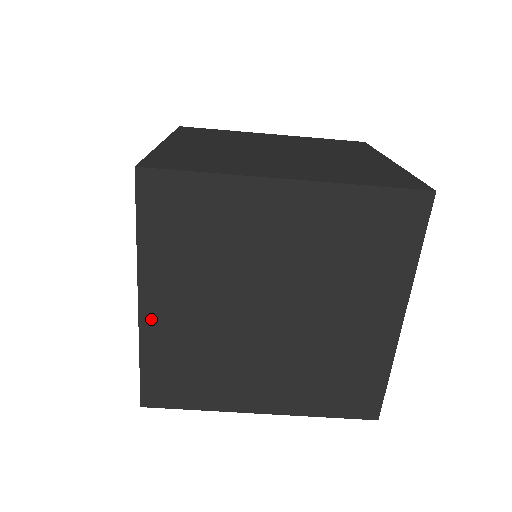
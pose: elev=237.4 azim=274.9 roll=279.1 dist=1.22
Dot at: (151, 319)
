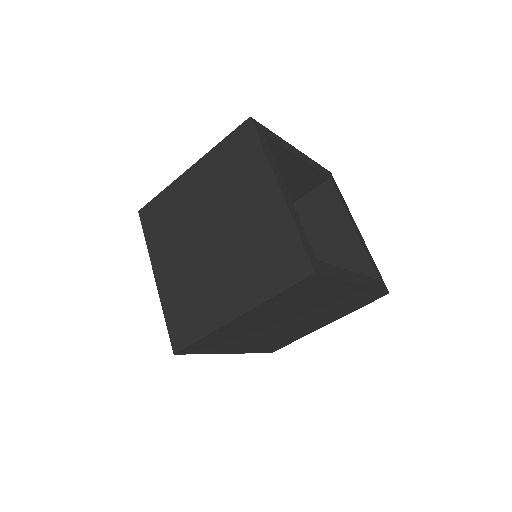
Dot at: (241, 351)
